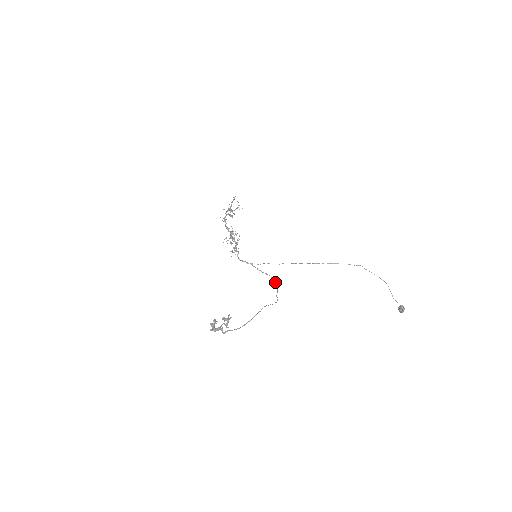
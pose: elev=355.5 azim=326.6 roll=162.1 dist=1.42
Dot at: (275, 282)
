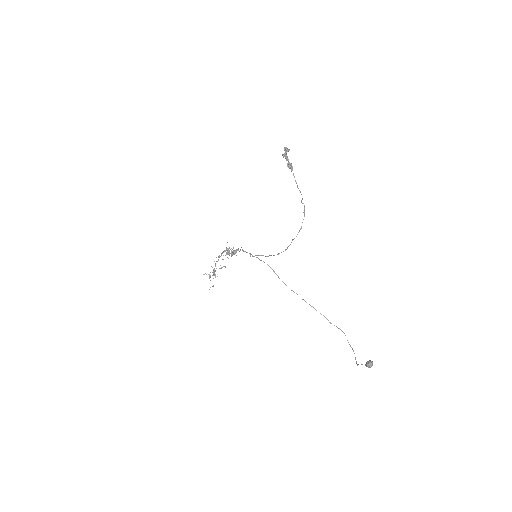
Dot at: occluded
